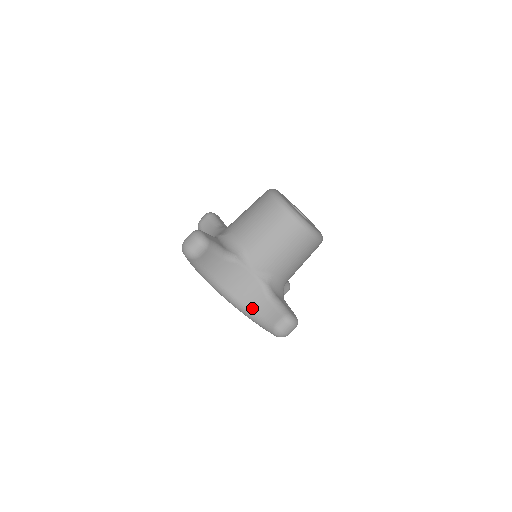
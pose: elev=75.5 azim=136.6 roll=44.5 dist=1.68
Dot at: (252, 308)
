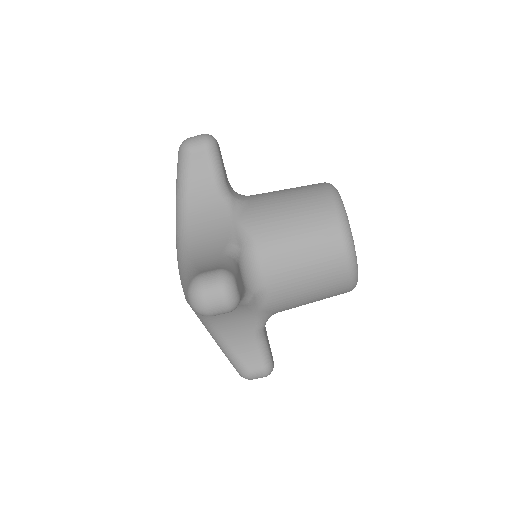
Dot at: (195, 257)
